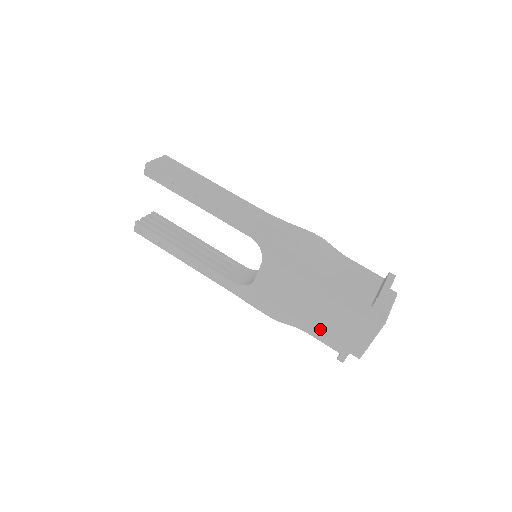
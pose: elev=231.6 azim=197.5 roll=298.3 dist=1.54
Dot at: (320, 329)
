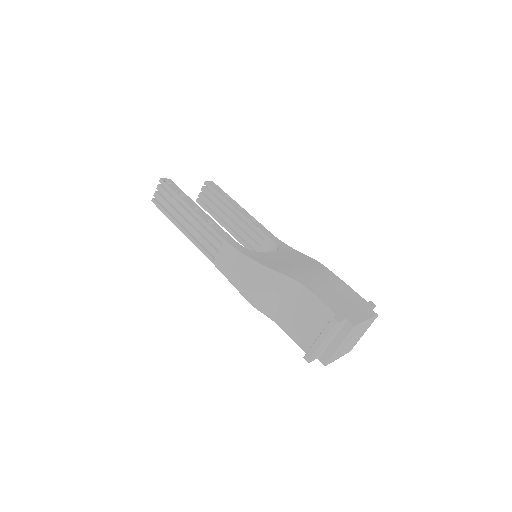
Dot at: occluded
